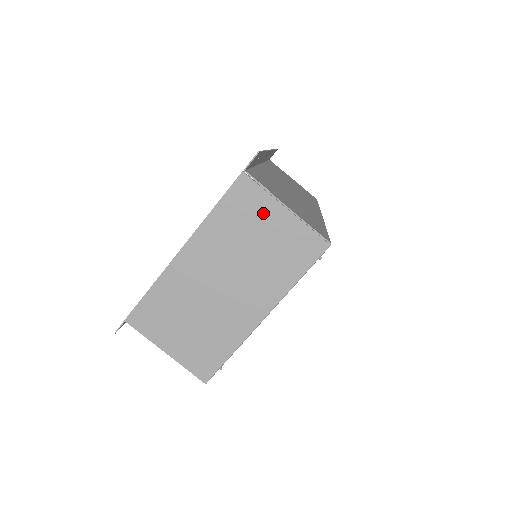
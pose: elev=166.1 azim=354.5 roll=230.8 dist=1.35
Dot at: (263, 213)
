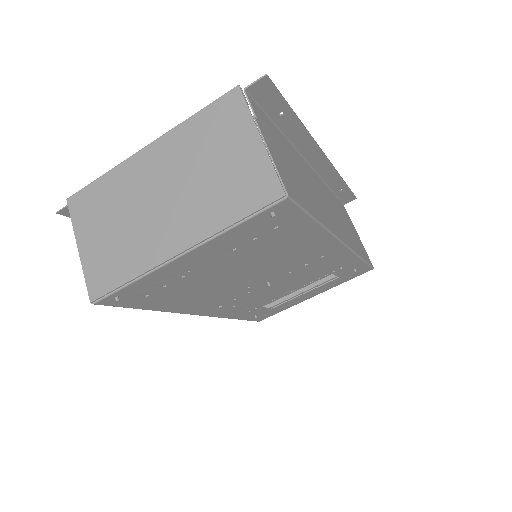
Dot at: (236, 134)
